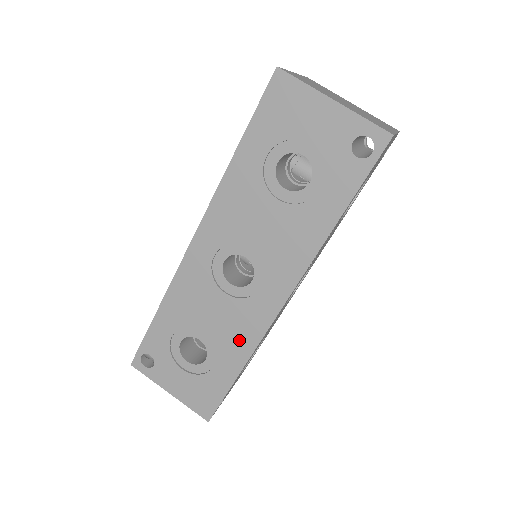
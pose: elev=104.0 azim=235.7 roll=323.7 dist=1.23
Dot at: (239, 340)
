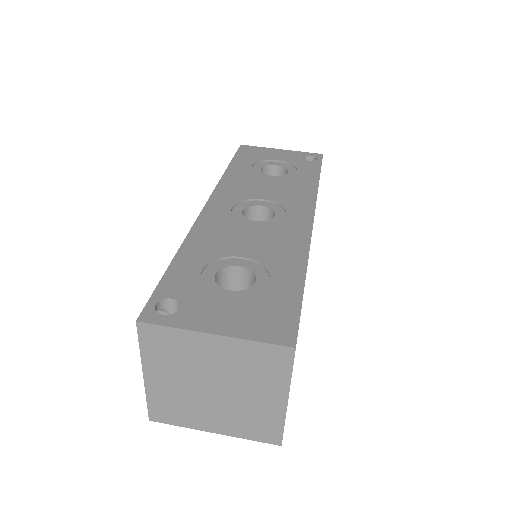
Dot at: (287, 251)
